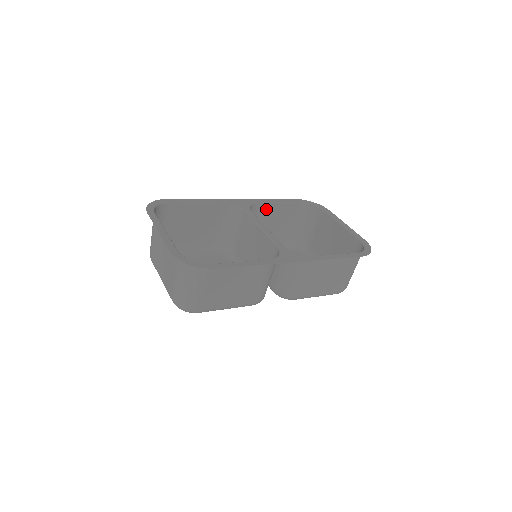
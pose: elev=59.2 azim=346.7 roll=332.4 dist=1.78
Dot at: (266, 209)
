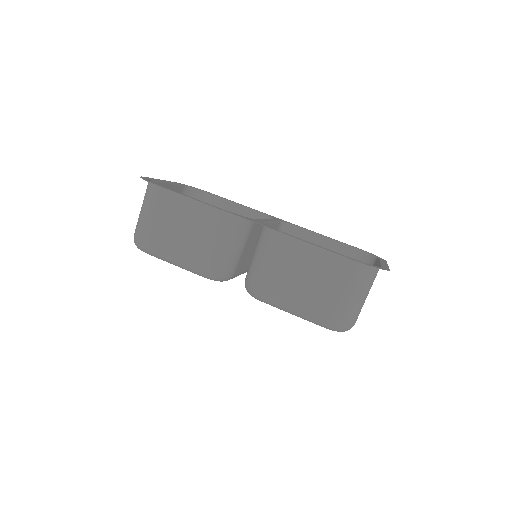
Dot at: (310, 240)
